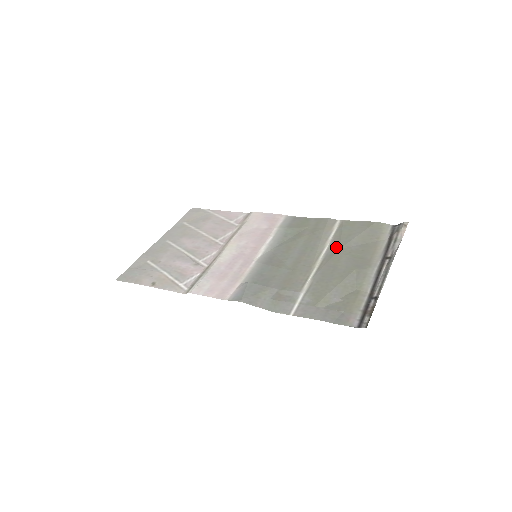
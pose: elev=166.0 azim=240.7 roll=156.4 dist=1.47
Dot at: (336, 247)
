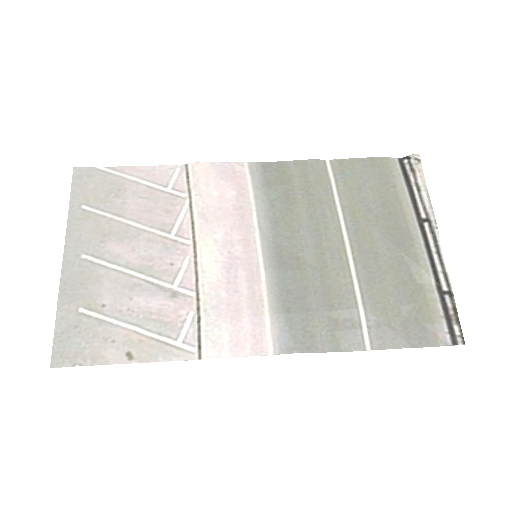
Dot at: (355, 215)
